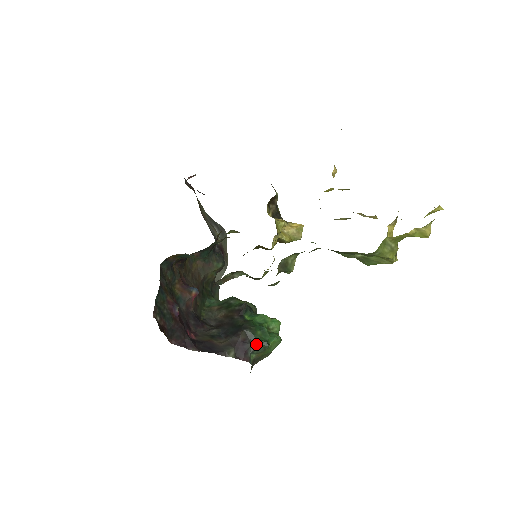
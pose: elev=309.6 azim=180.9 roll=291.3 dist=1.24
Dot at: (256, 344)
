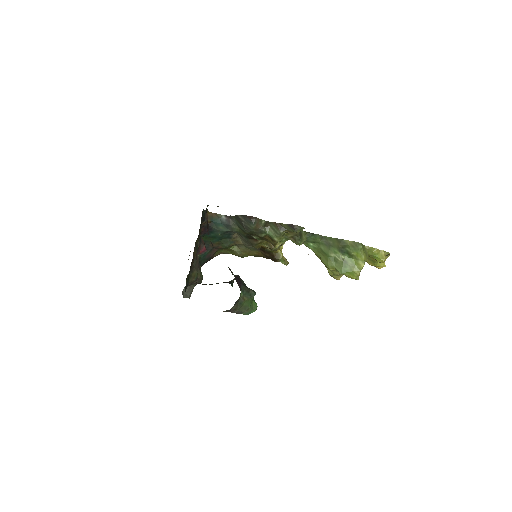
Dot at: (247, 288)
